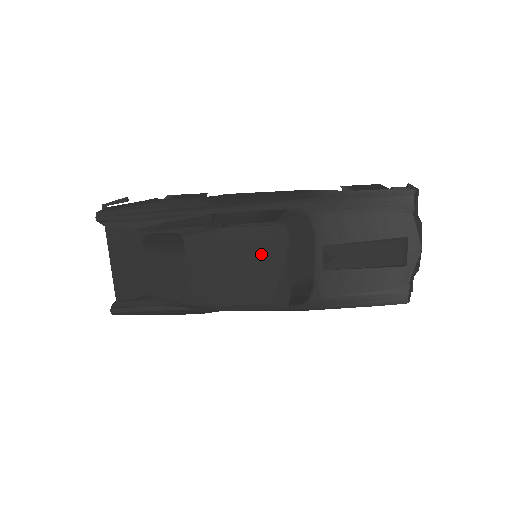
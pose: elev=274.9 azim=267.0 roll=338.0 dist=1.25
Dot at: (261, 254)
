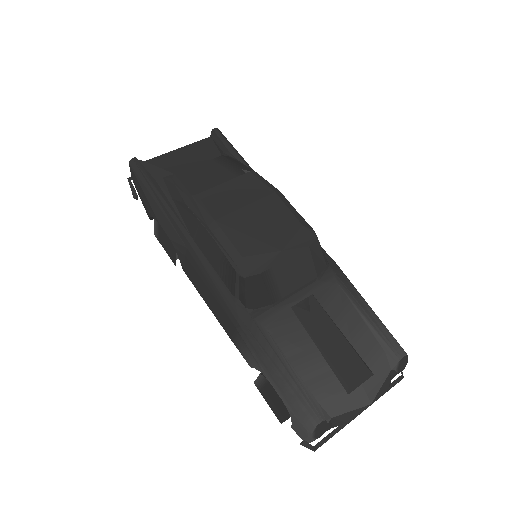
Dot at: (282, 227)
